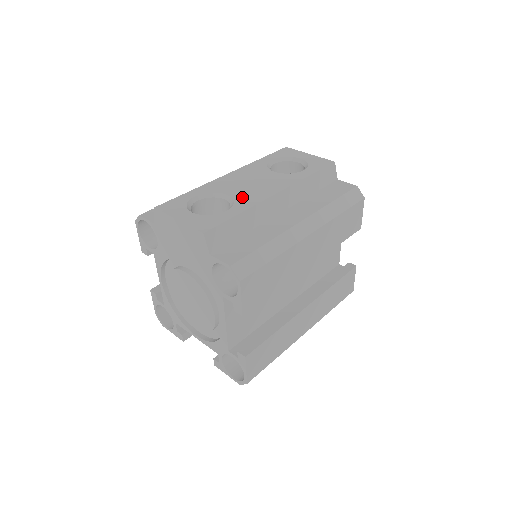
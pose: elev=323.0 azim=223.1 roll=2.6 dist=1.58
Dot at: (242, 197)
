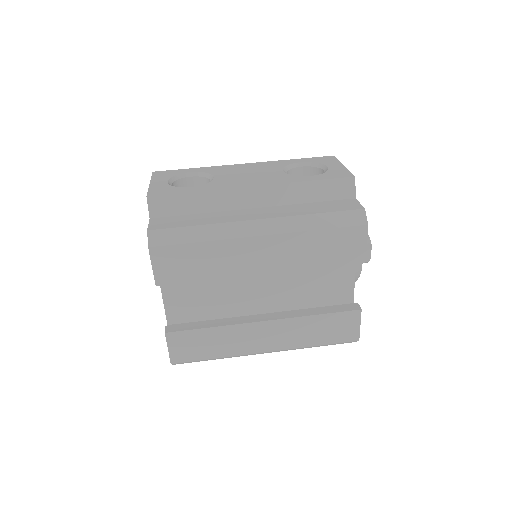
Dot at: (220, 181)
